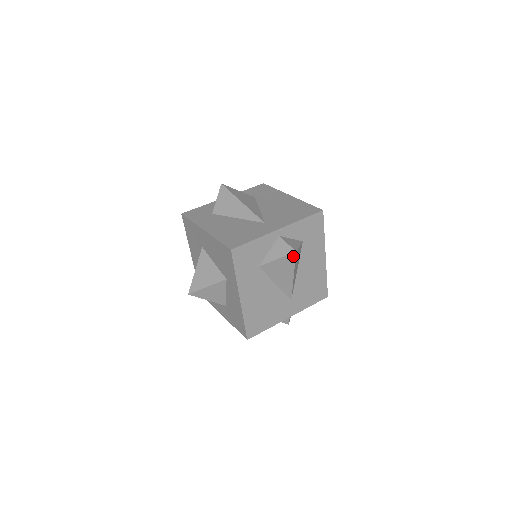
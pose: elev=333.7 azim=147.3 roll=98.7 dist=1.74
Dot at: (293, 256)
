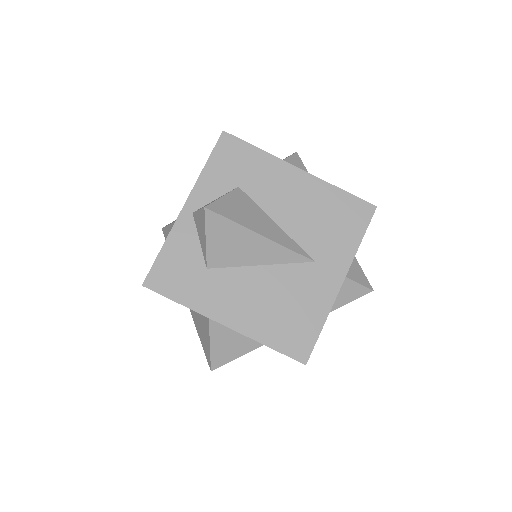
Dot at: (212, 216)
